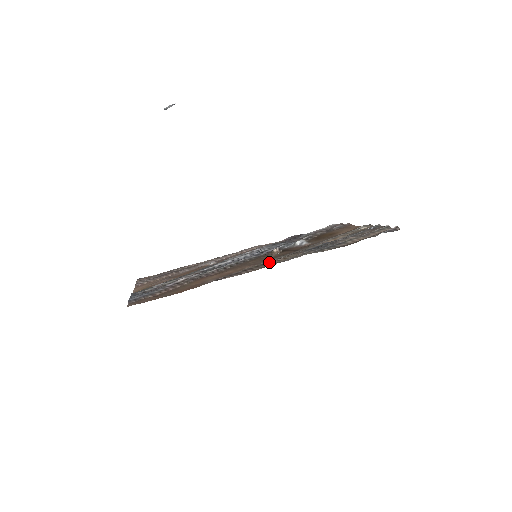
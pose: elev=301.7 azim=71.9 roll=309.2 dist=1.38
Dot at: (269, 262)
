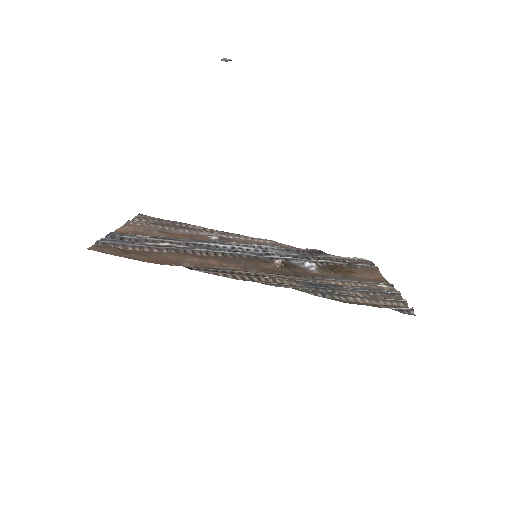
Dot at: (256, 275)
